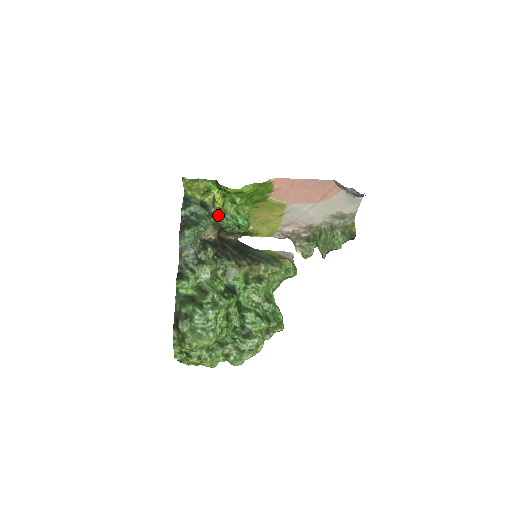
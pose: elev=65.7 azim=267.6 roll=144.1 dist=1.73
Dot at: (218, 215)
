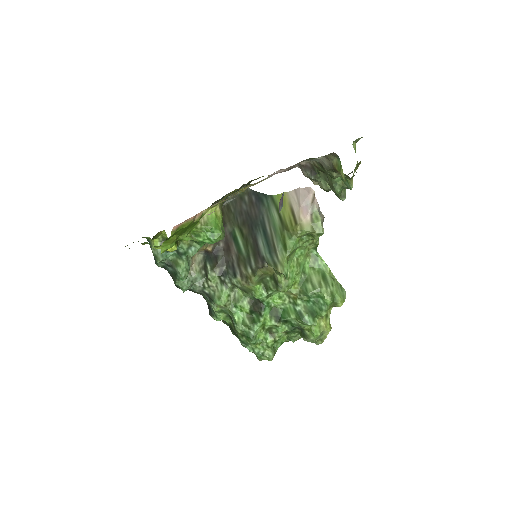
Dot at: (185, 246)
